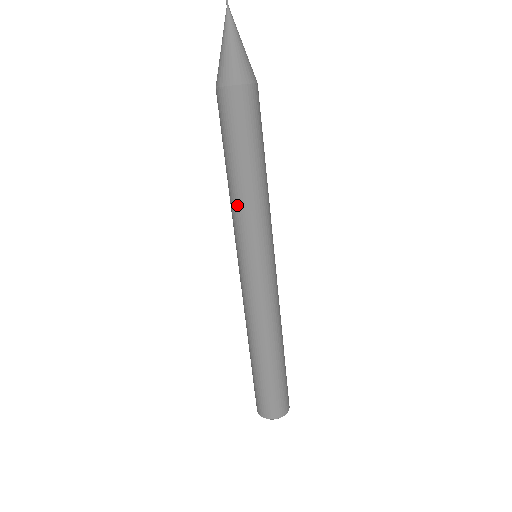
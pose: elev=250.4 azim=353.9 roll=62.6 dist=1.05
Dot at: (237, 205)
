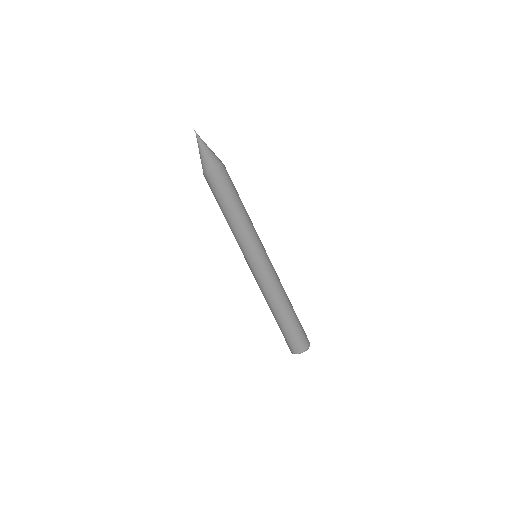
Dot at: occluded
